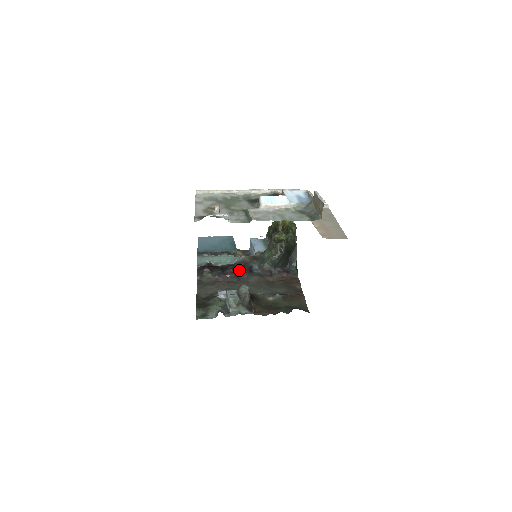
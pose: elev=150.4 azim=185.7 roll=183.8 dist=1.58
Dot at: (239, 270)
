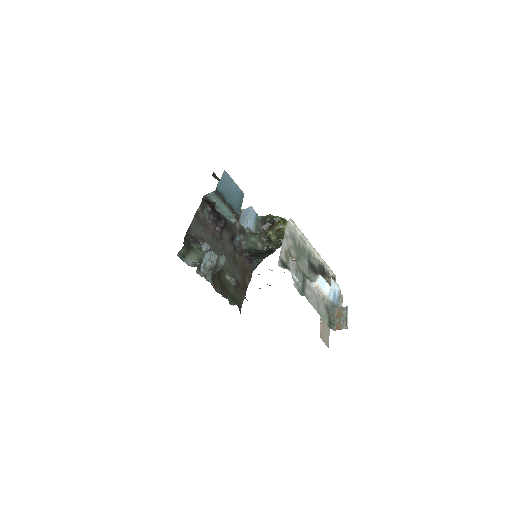
Dot at: (227, 230)
